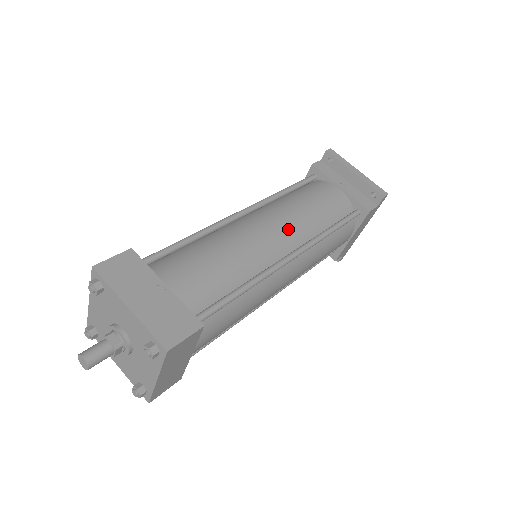
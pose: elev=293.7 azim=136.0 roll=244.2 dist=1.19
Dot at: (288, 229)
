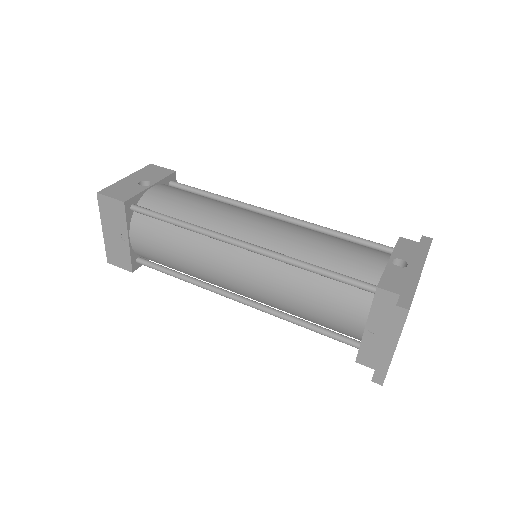
Dot at: (252, 291)
